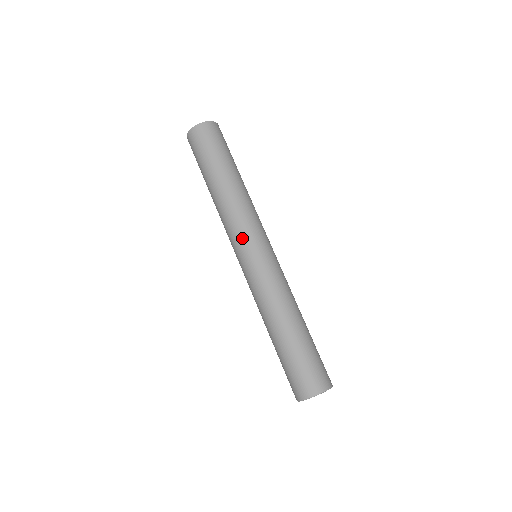
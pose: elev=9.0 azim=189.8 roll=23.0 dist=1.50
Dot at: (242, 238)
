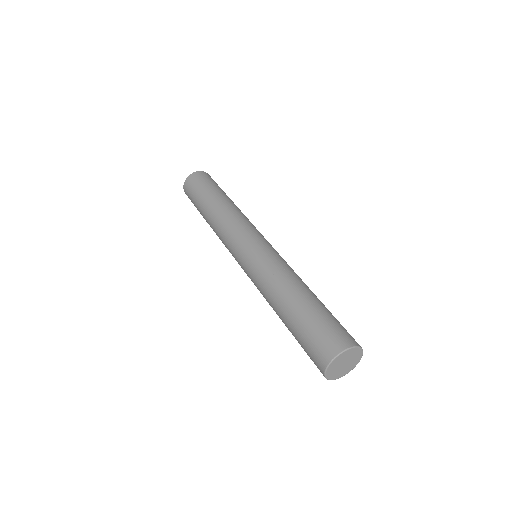
Dot at: (231, 250)
